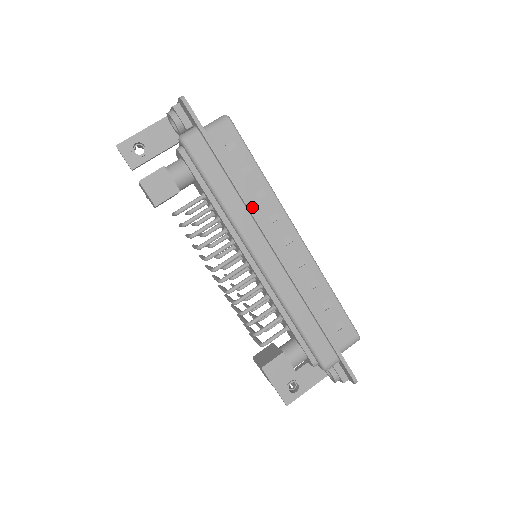
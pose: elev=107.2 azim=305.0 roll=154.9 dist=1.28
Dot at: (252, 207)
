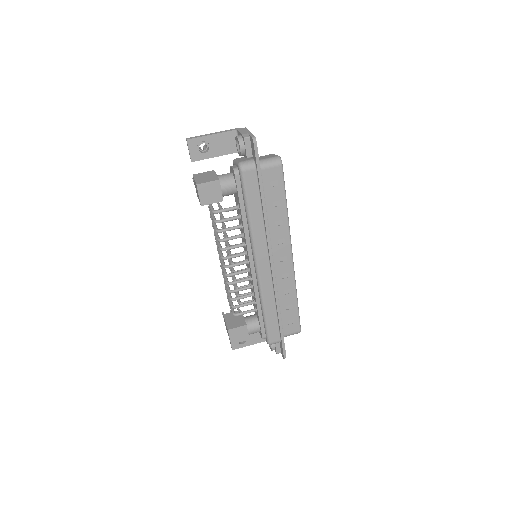
Dot at: (269, 230)
